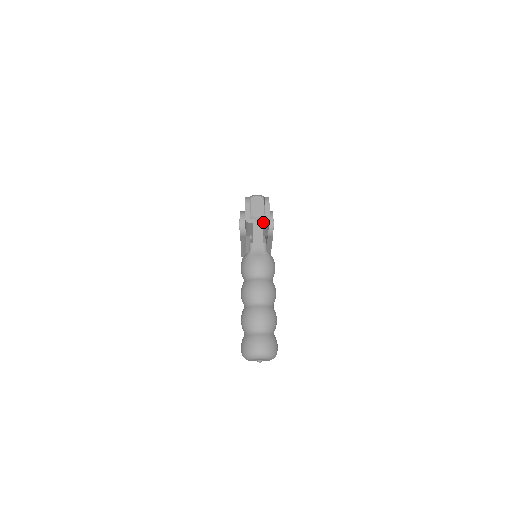
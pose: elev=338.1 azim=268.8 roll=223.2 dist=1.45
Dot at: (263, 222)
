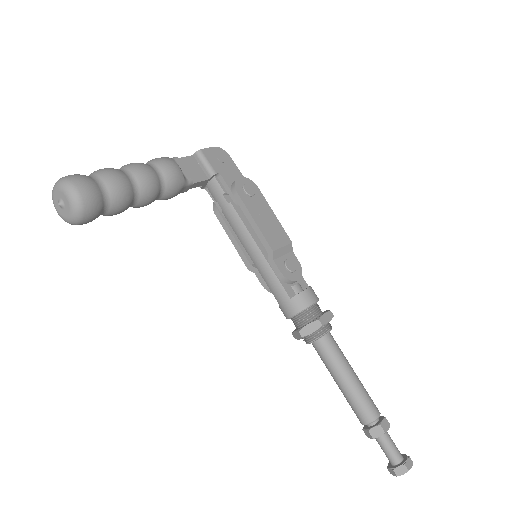
Dot at: (194, 154)
